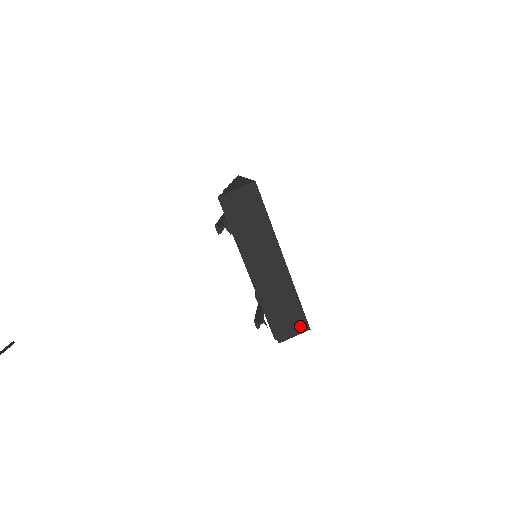
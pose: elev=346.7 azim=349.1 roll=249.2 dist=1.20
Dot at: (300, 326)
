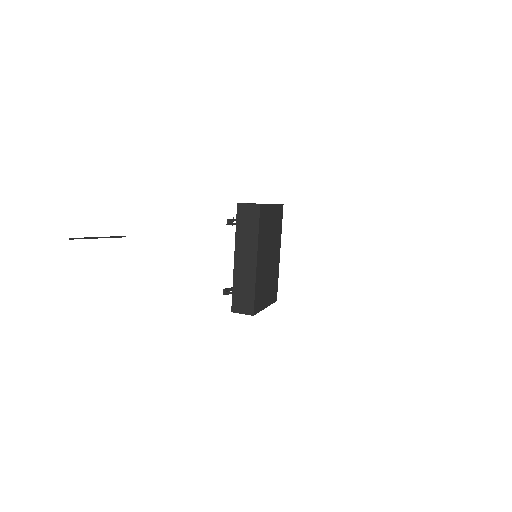
Dot at: (248, 309)
